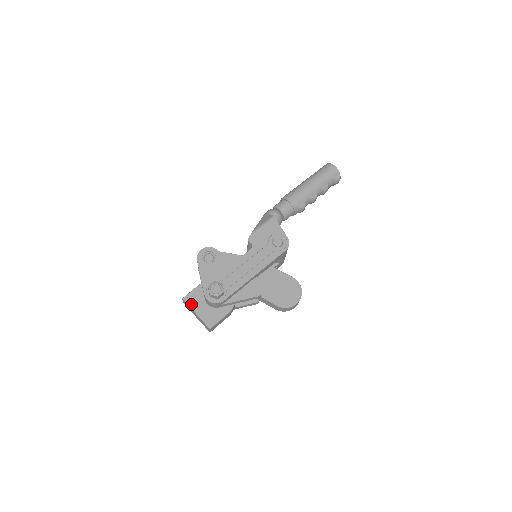
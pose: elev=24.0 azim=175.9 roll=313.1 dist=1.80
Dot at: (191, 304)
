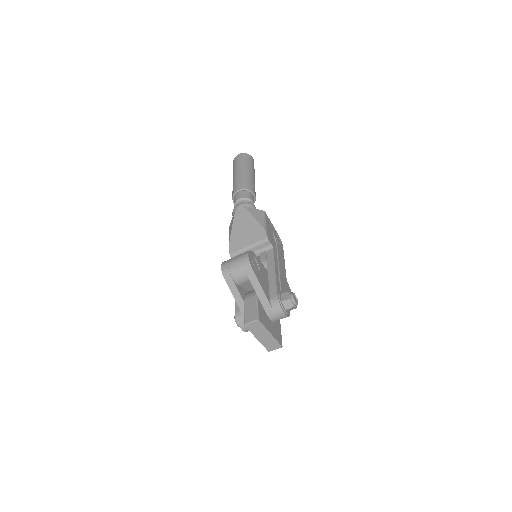
Dot at: (265, 324)
